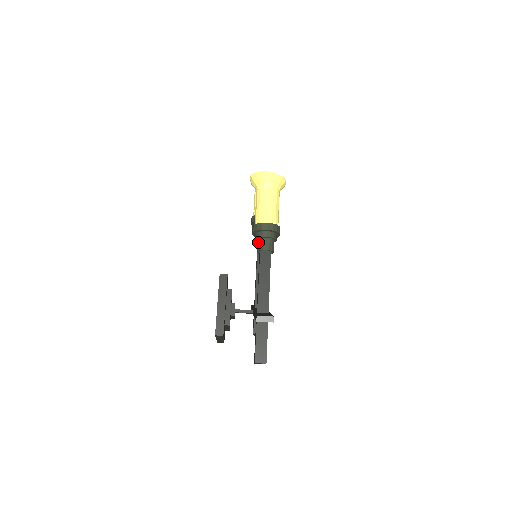
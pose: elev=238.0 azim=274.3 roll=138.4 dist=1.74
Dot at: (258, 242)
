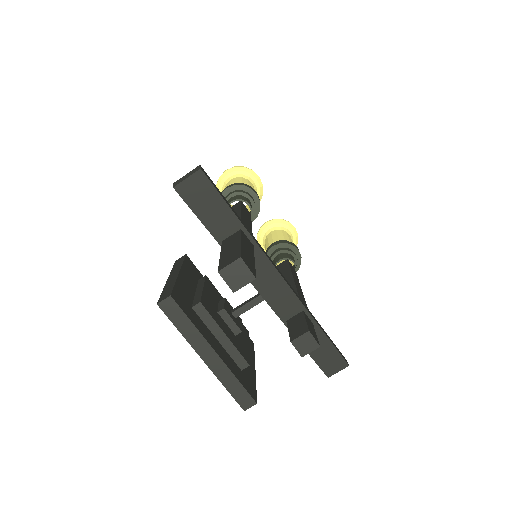
Dot at: occluded
